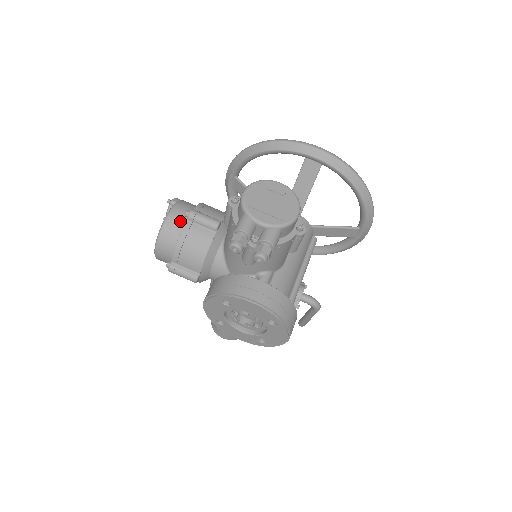
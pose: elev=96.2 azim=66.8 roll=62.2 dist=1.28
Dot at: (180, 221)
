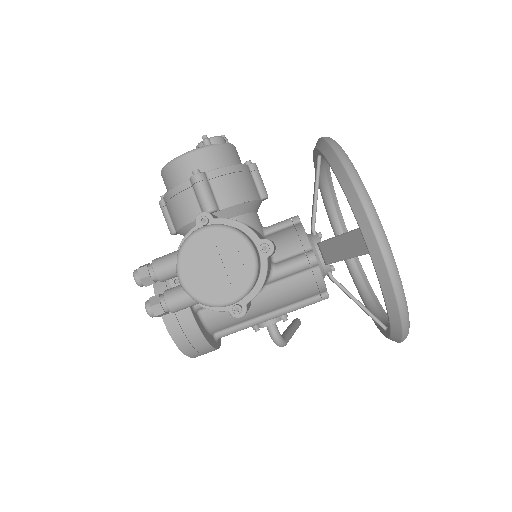
Dot at: (187, 172)
